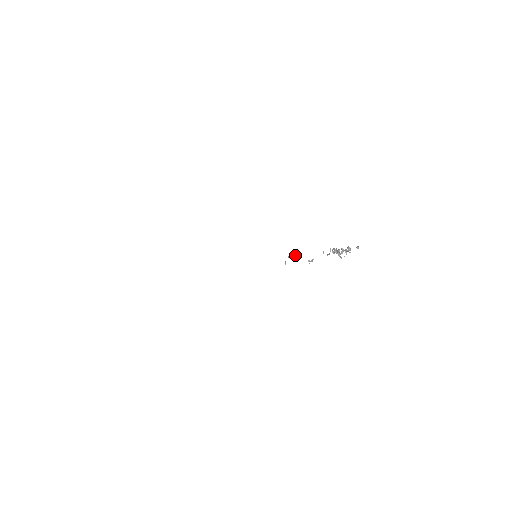
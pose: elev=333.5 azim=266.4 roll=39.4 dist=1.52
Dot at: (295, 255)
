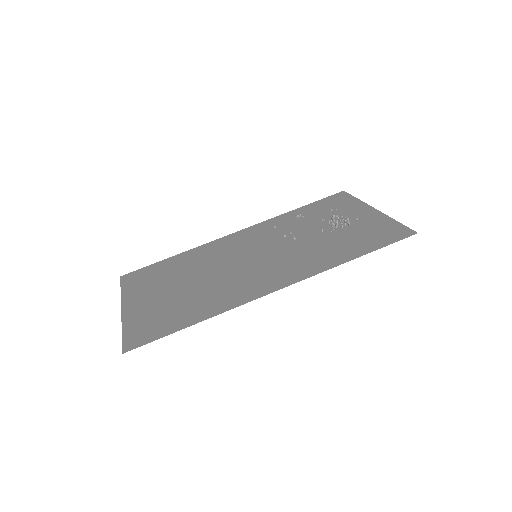
Dot at: (294, 239)
